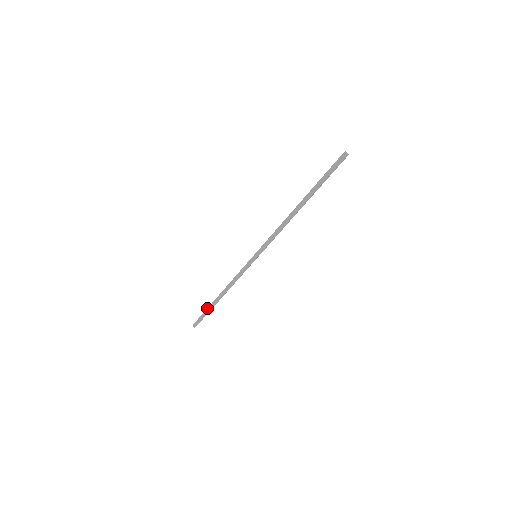
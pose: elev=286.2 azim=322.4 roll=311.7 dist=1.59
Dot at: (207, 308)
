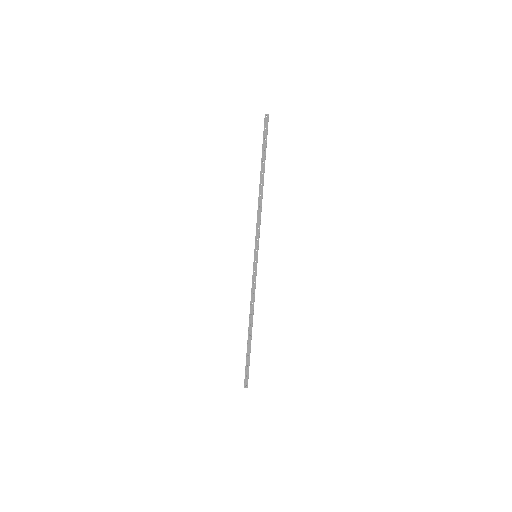
Dot at: occluded
